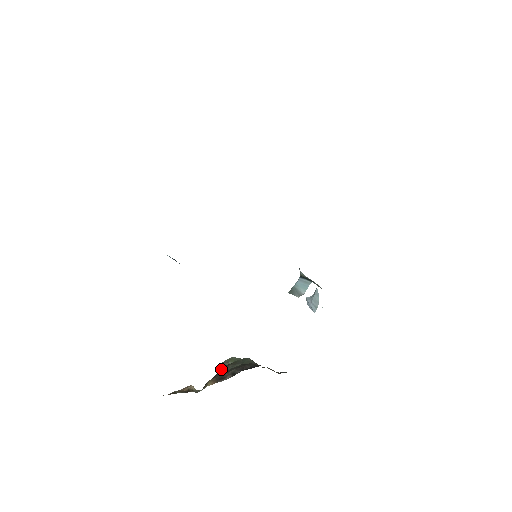
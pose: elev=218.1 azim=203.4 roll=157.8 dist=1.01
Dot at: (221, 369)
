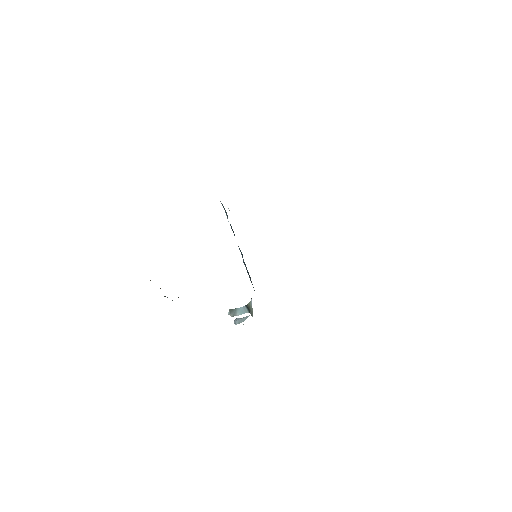
Dot at: (165, 296)
